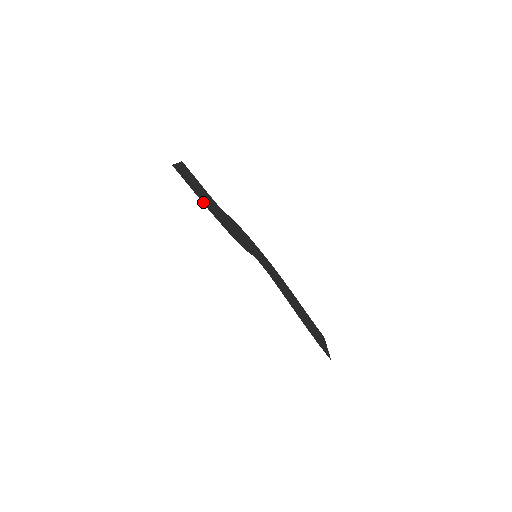
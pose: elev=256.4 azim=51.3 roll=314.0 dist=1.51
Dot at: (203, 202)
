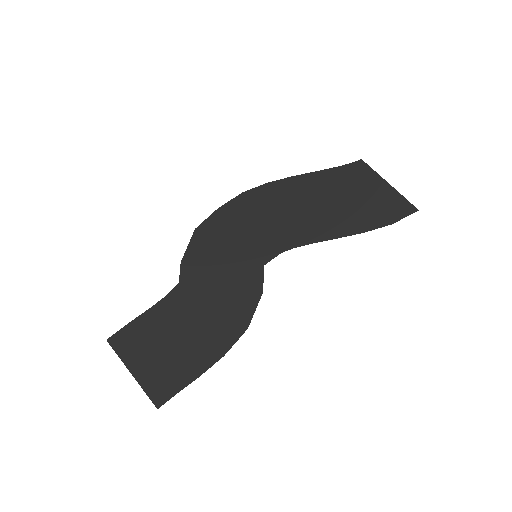
Dot at: (207, 364)
